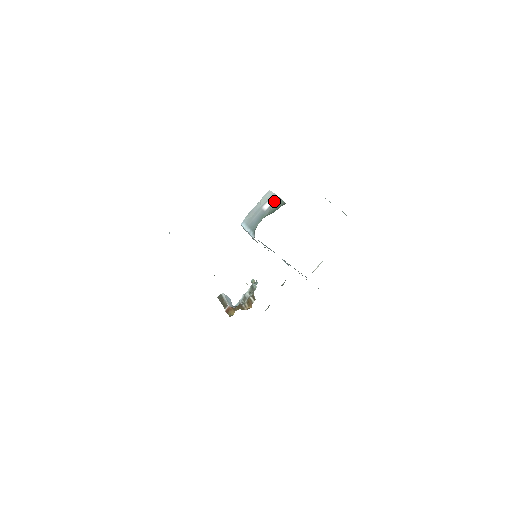
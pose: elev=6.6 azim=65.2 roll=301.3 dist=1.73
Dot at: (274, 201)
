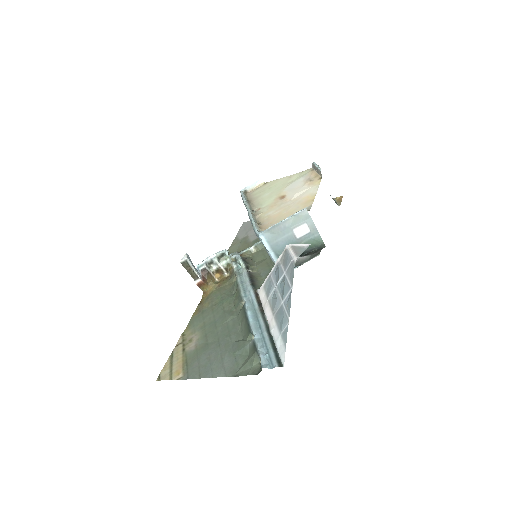
Dot at: (311, 232)
